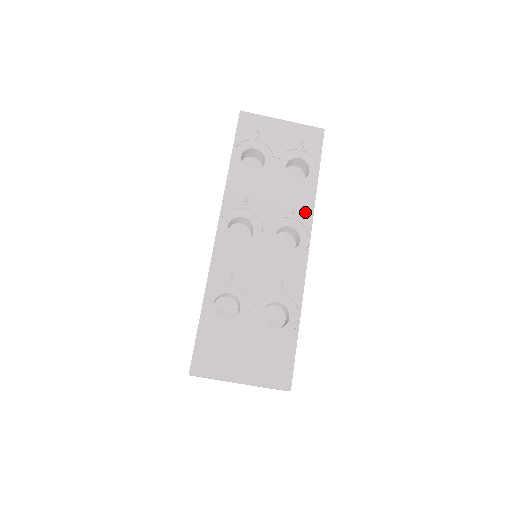
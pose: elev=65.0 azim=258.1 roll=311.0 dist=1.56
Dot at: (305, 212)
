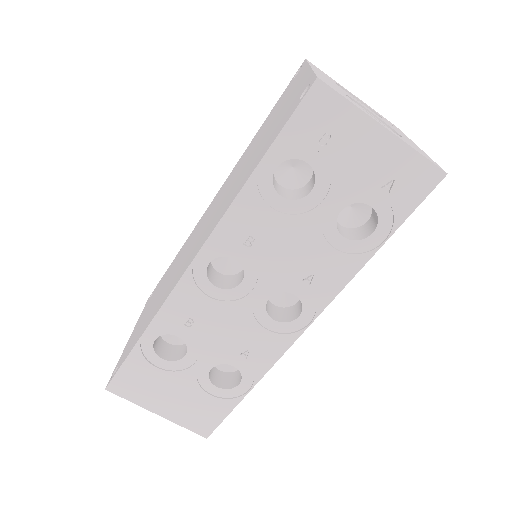
Dot at: (328, 287)
